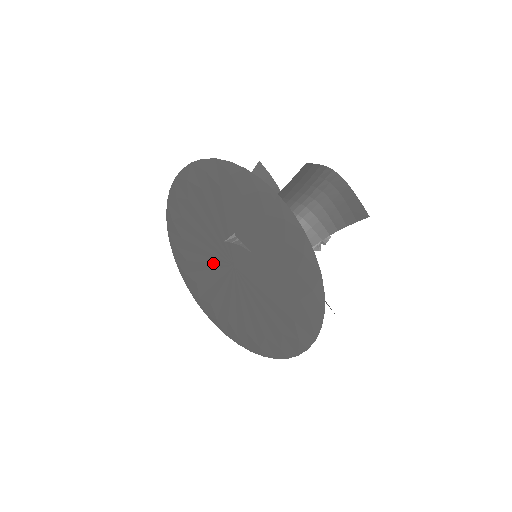
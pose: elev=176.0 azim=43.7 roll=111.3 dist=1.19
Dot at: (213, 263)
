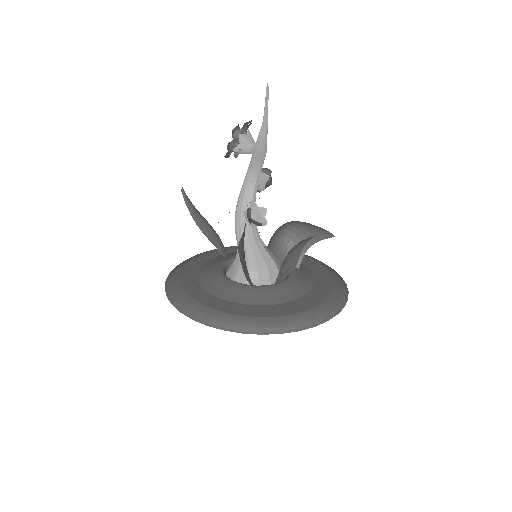
Dot at: occluded
